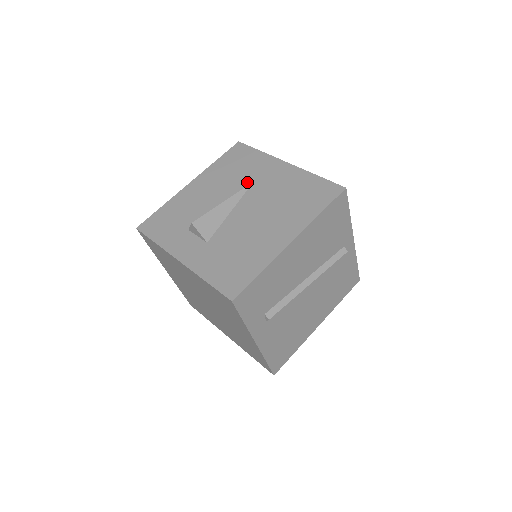
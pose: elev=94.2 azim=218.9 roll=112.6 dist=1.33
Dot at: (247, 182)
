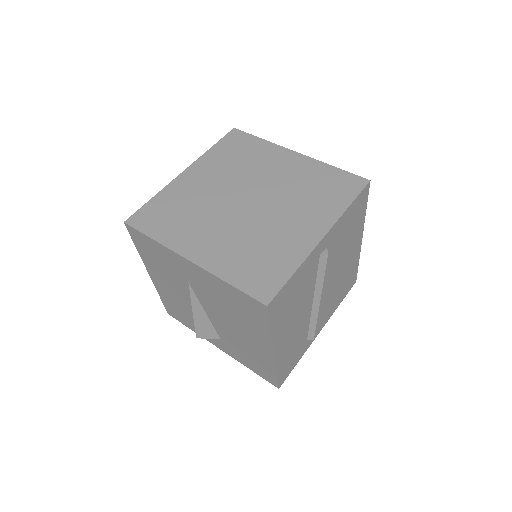
Dot at: (184, 282)
